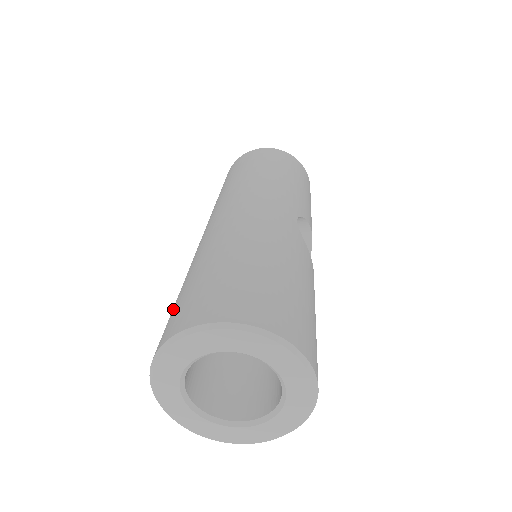
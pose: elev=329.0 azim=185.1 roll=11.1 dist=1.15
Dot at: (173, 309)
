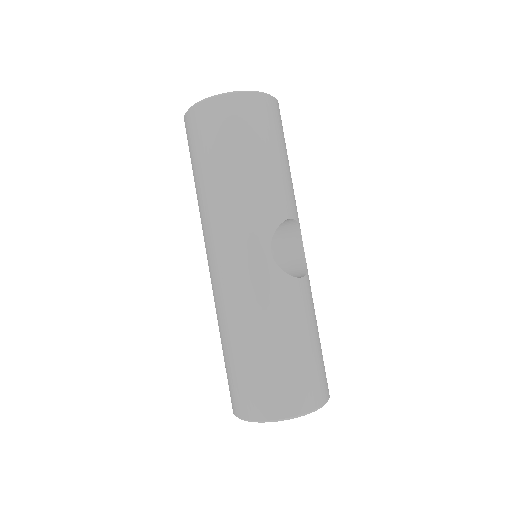
Dot at: occluded
